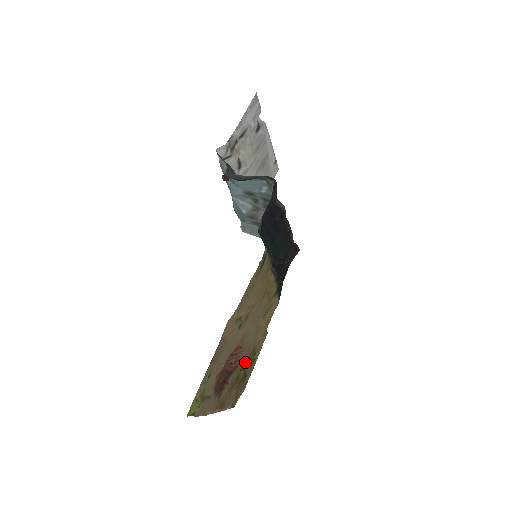
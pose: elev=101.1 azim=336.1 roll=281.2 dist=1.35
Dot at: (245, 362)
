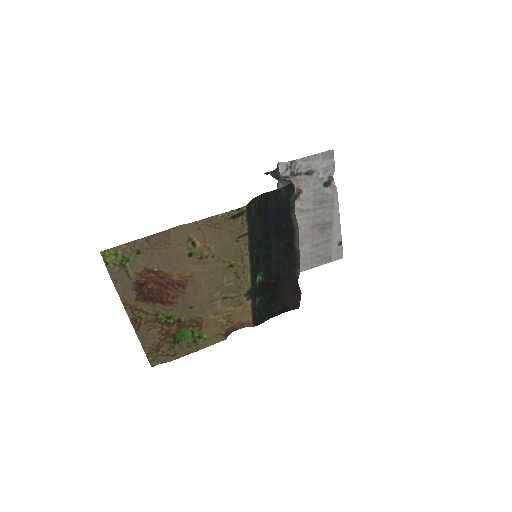
Dot at: (183, 319)
